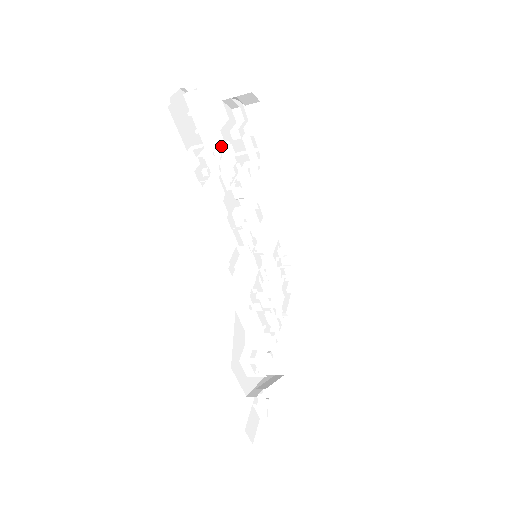
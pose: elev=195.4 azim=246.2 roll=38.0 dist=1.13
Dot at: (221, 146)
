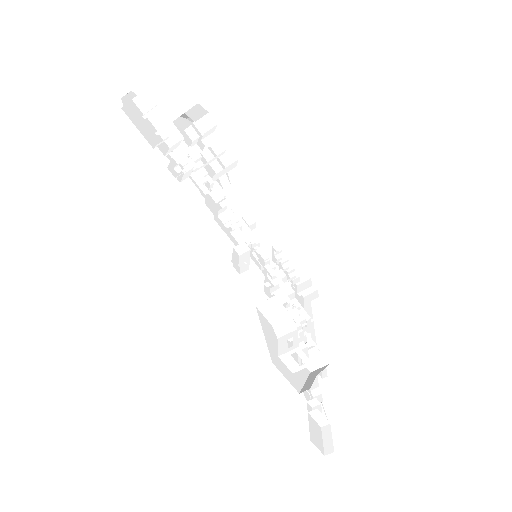
Dot at: (185, 149)
